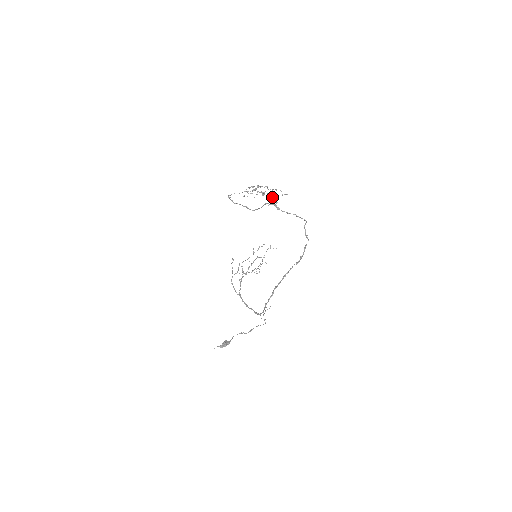
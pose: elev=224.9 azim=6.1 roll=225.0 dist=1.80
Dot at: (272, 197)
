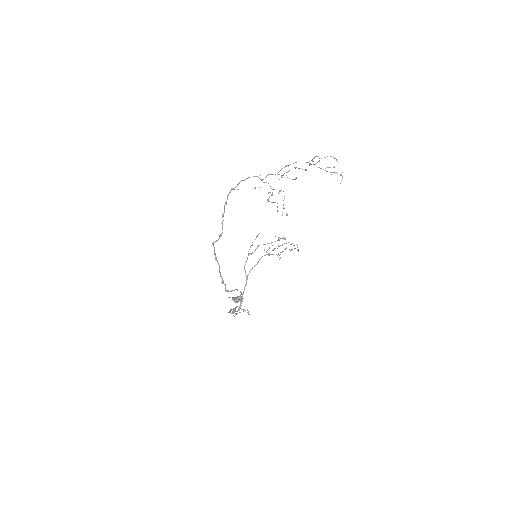
Dot at: (277, 207)
